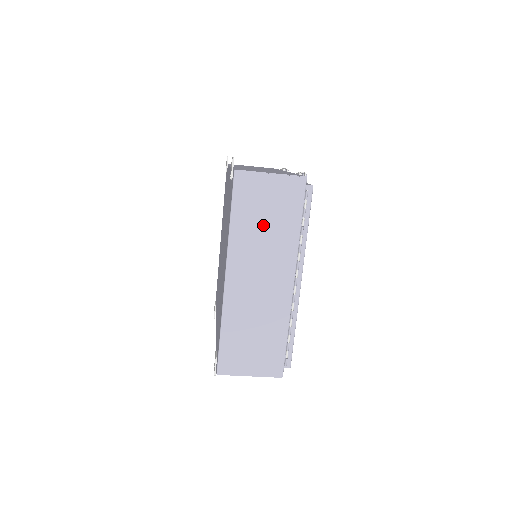
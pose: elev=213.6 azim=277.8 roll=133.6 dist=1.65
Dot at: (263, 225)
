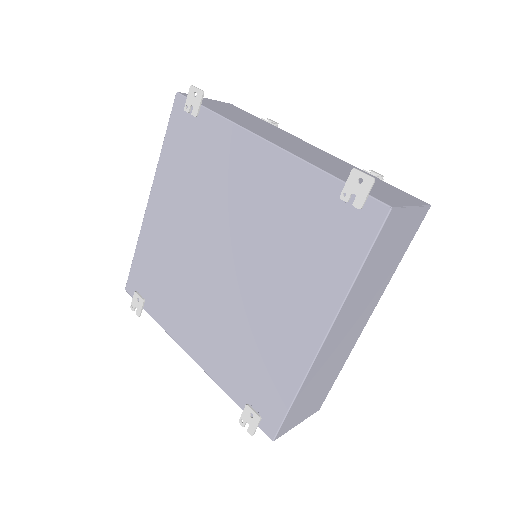
Dot at: (379, 269)
